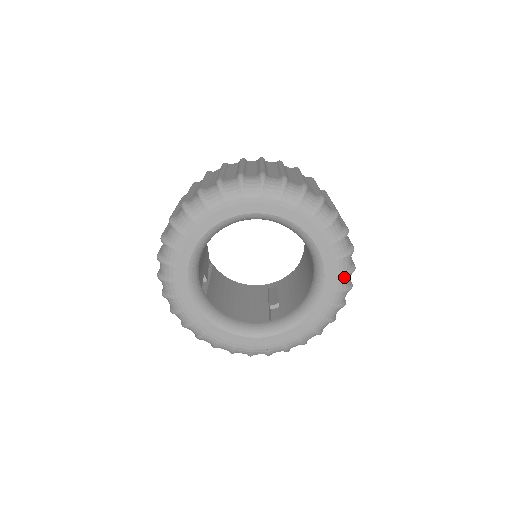
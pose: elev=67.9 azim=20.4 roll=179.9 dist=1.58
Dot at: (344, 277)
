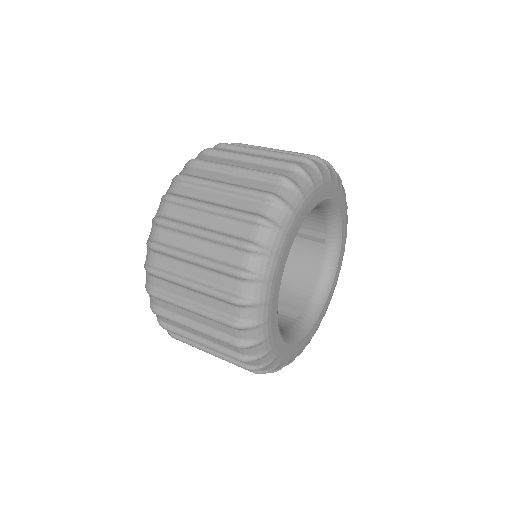
Dot at: occluded
